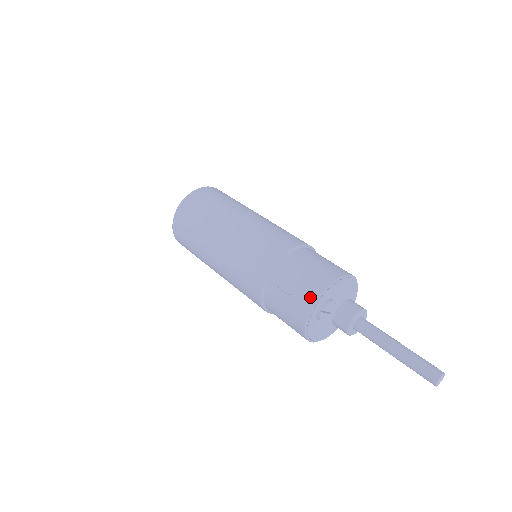
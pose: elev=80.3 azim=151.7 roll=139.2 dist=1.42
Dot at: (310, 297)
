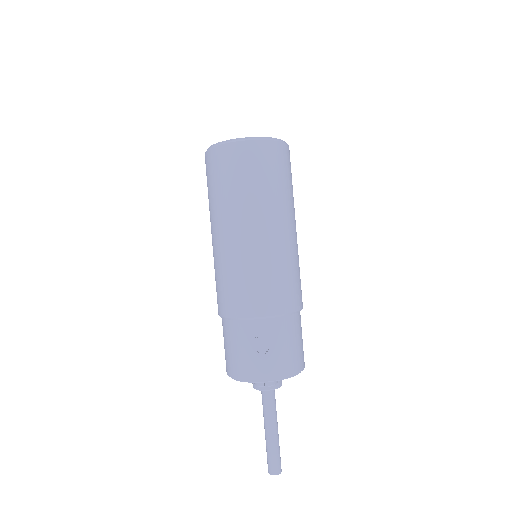
Dot at: (270, 372)
